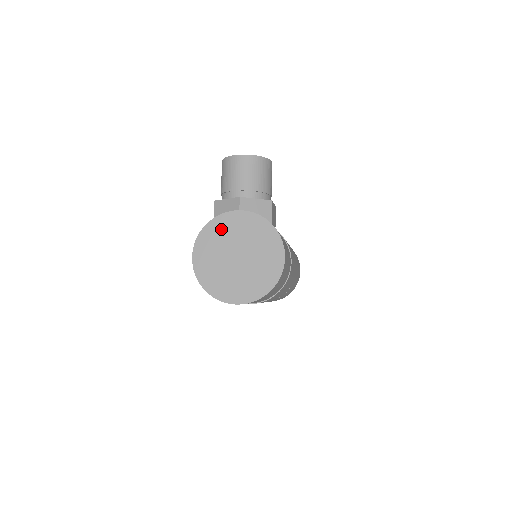
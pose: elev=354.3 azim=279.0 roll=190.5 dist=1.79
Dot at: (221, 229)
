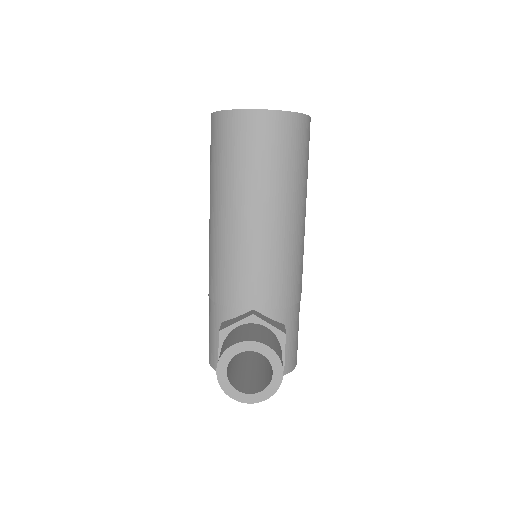
Dot at: occluded
